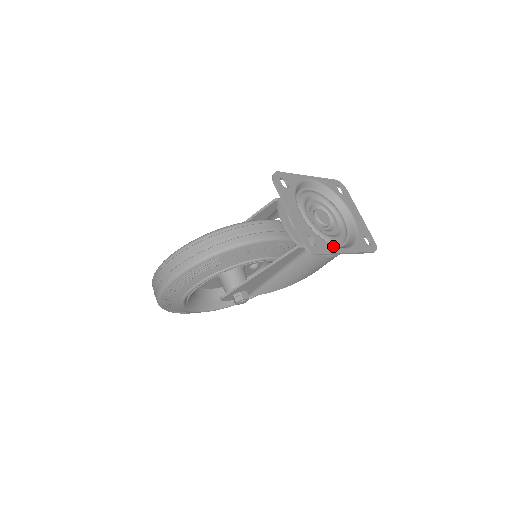
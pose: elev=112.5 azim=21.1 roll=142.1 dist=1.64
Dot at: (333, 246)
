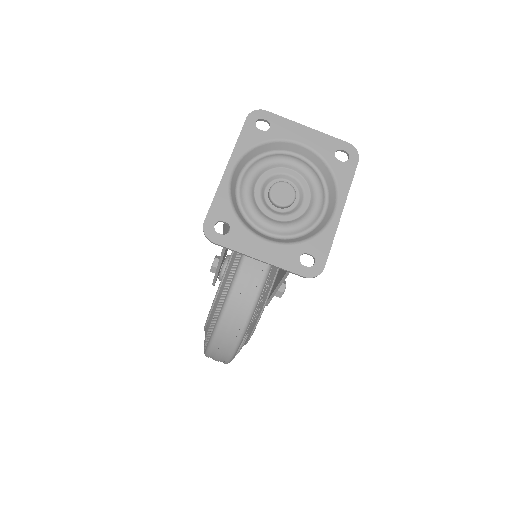
Dot at: (326, 230)
